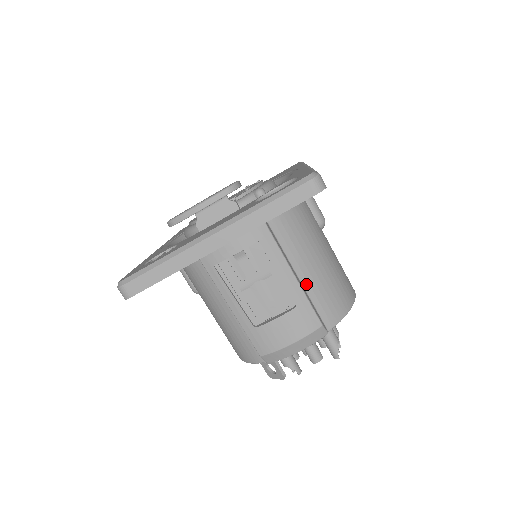
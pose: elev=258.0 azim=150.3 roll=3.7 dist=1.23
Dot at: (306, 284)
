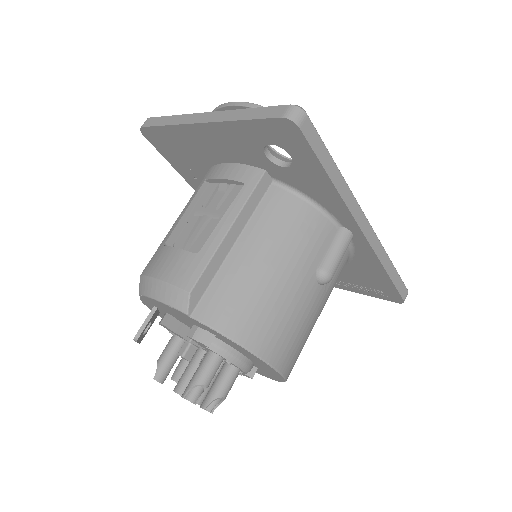
Dot at: (230, 261)
